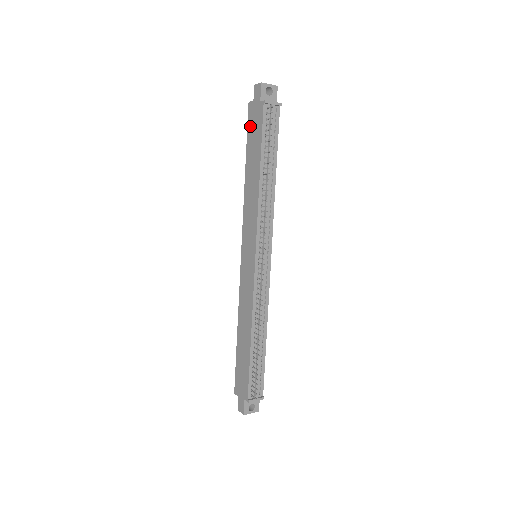
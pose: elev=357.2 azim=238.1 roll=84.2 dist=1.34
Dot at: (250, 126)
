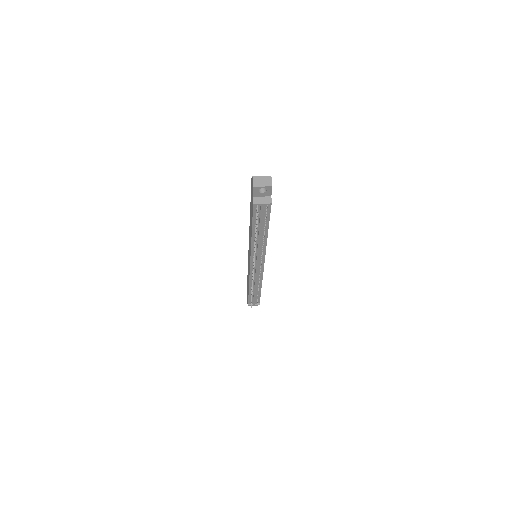
Dot at: (251, 196)
